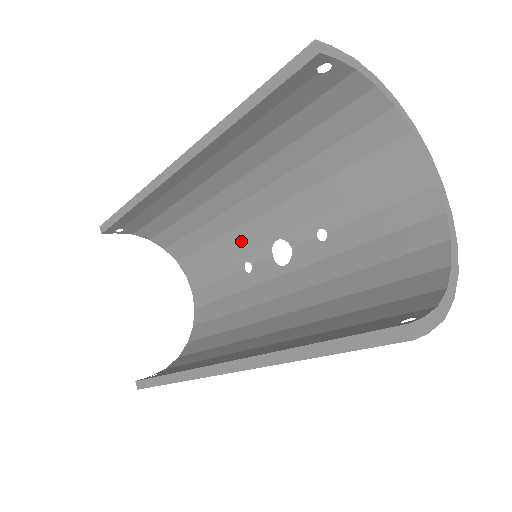
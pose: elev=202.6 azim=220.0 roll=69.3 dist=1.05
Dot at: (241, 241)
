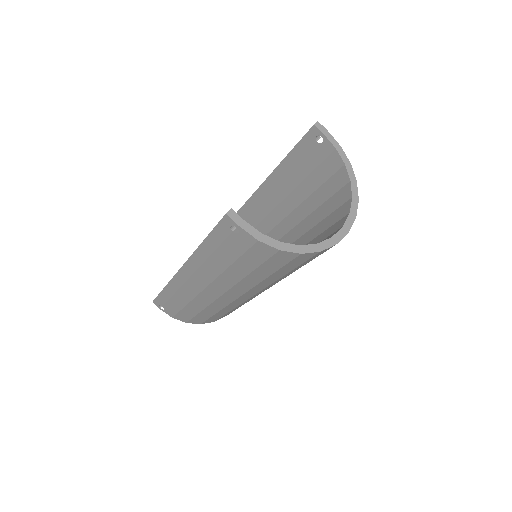
Dot at: occluded
